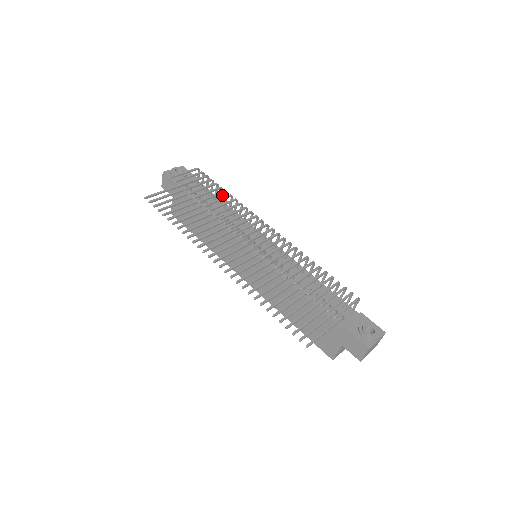
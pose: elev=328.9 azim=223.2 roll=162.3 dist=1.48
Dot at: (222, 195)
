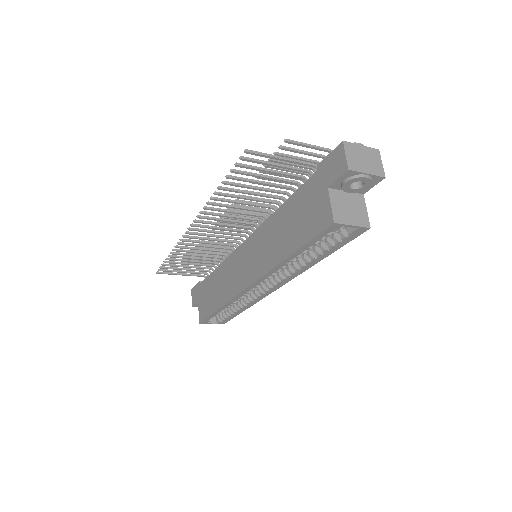
Dot at: occluded
